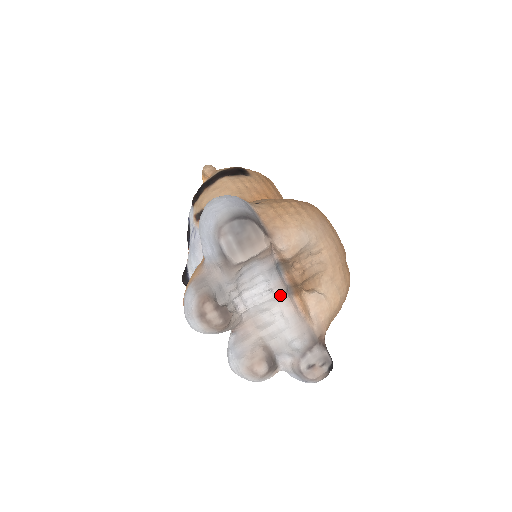
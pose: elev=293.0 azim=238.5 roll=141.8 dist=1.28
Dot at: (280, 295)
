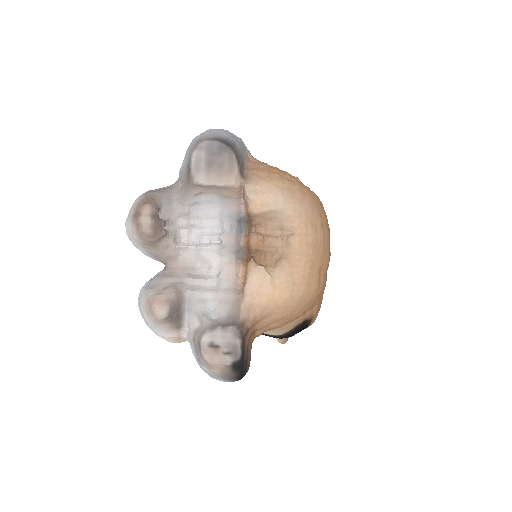
Dot at: (227, 251)
